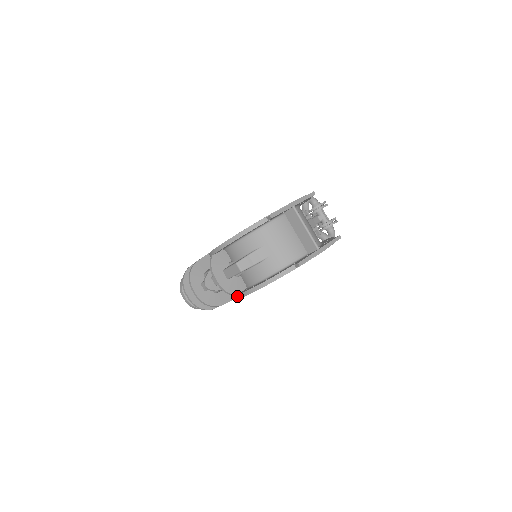
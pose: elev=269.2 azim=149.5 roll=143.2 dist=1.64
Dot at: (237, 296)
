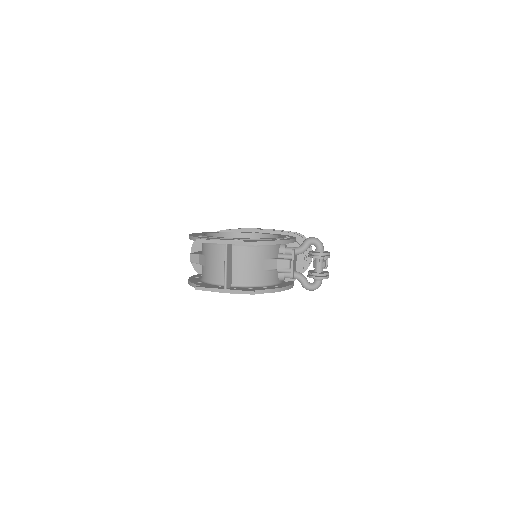
Dot at: occluded
